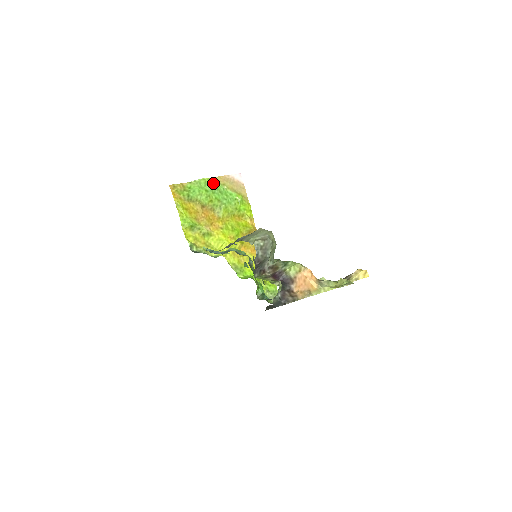
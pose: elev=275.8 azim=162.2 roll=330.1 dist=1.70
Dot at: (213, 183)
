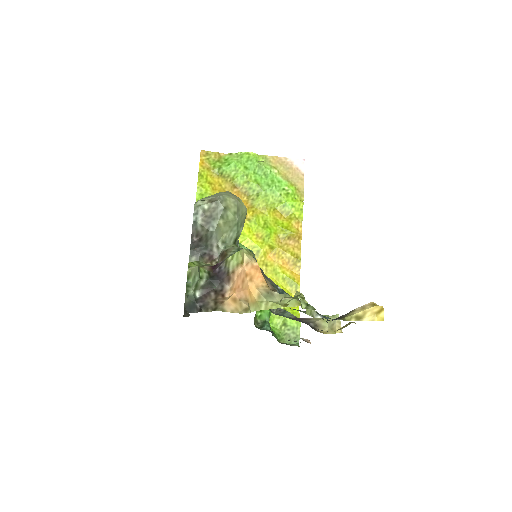
Dot at: (259, 161)
